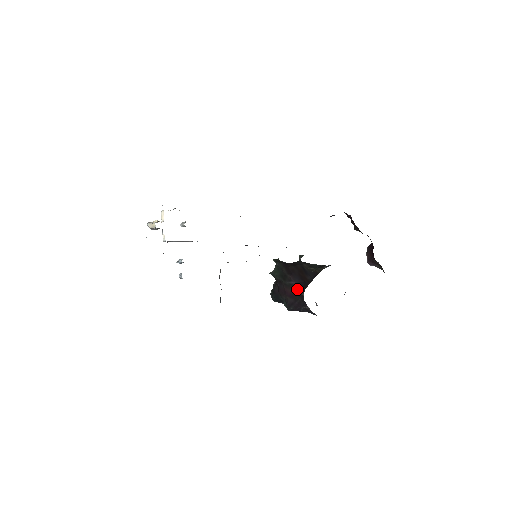
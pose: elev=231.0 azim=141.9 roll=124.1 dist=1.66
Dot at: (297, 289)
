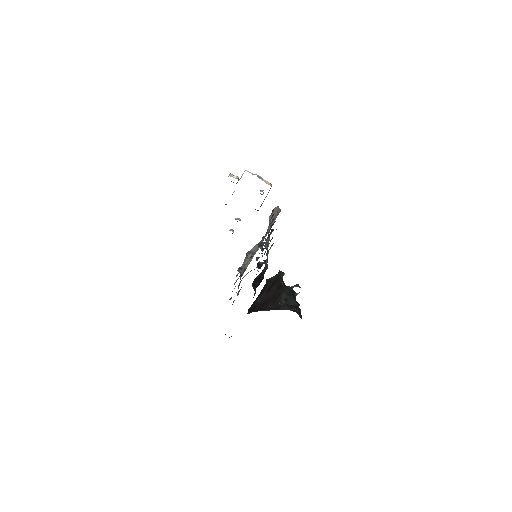
Dot at: (253, 307)
